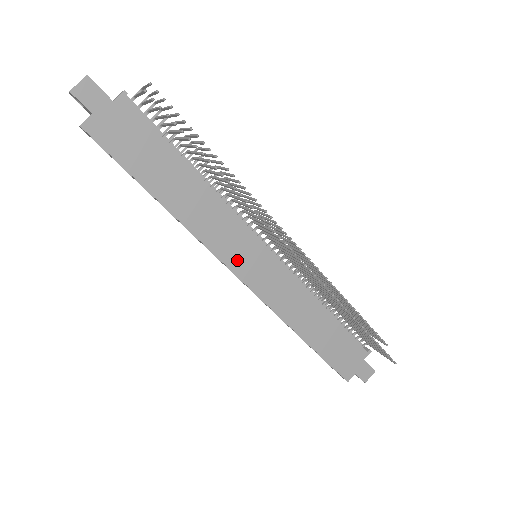
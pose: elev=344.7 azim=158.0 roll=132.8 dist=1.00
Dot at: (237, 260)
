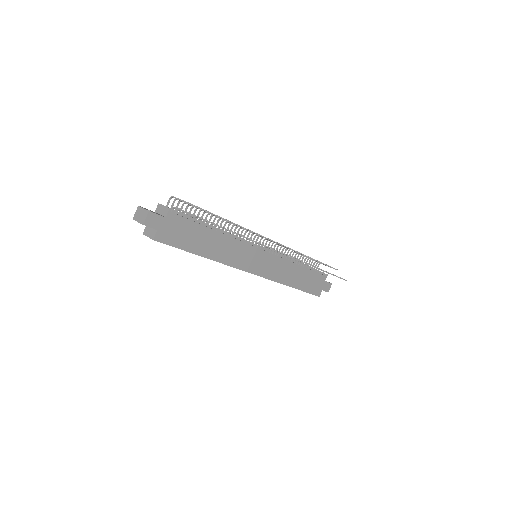
Dot at: (249, 265)
